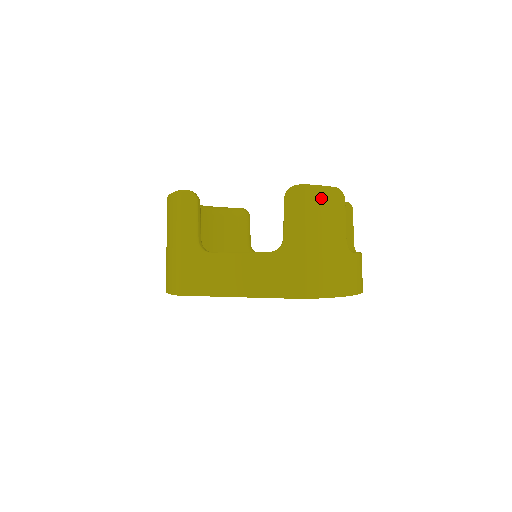
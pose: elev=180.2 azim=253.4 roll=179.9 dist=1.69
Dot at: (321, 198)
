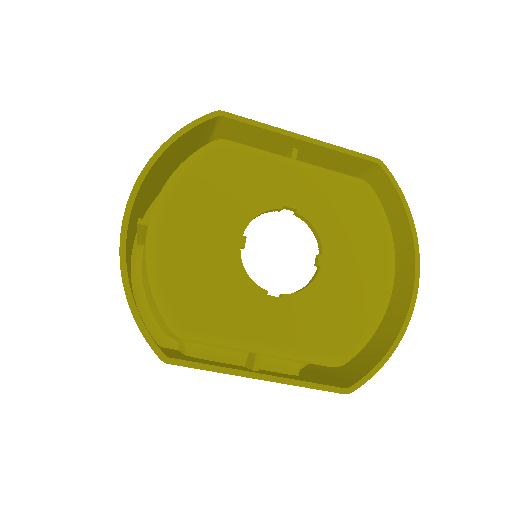
Dot at: occluded
